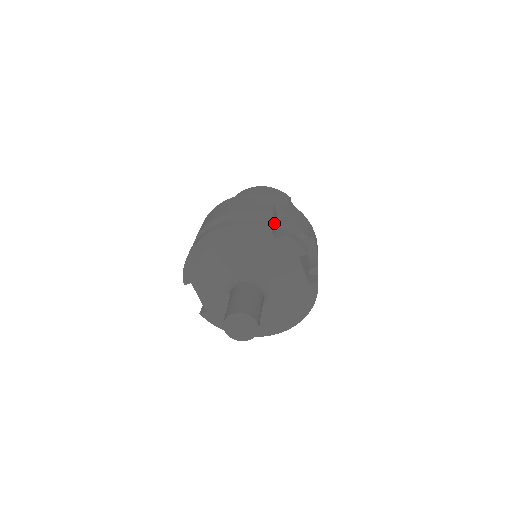
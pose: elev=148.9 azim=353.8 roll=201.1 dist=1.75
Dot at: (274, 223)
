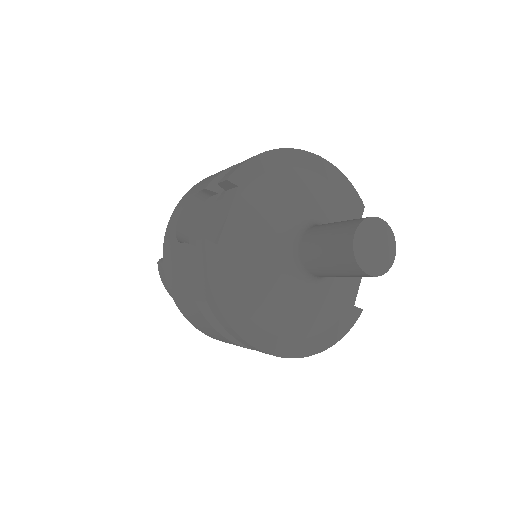
Dot at: occluded
